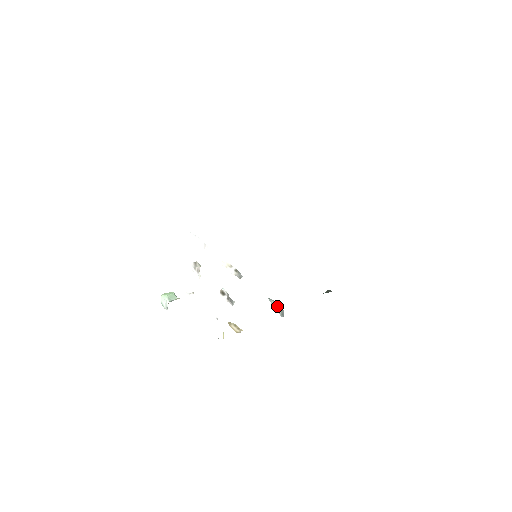
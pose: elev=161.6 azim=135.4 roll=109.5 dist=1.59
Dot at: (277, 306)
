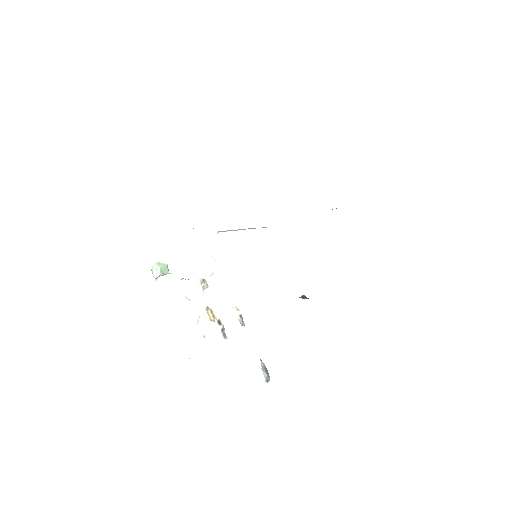
Dot at: (265, 370)
